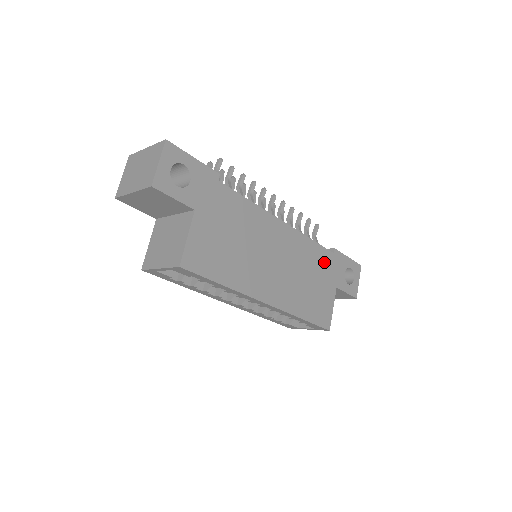
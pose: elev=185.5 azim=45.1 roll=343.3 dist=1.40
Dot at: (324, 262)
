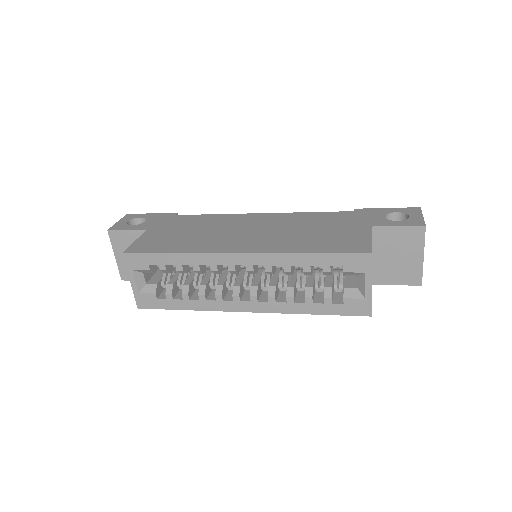
Dot at: (338, 218)
